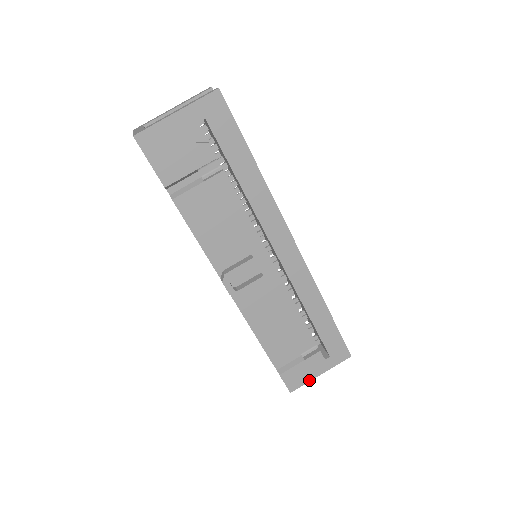
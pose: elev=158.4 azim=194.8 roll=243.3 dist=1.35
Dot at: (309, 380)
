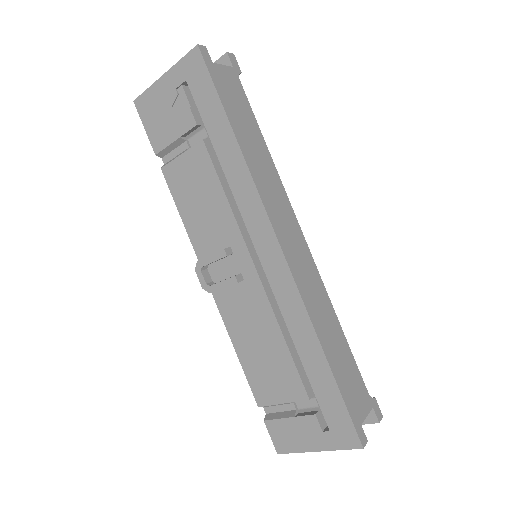
Dot at: (301, 450)
